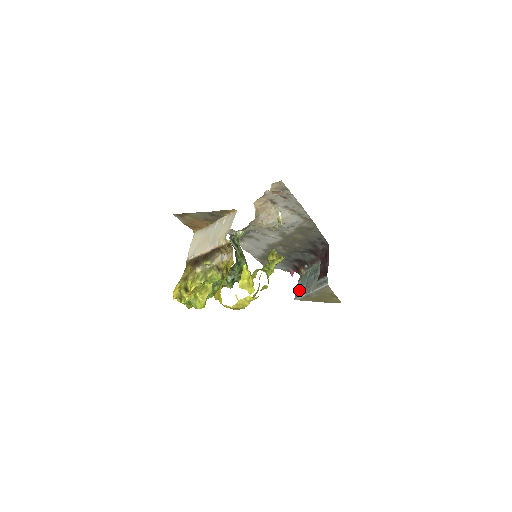
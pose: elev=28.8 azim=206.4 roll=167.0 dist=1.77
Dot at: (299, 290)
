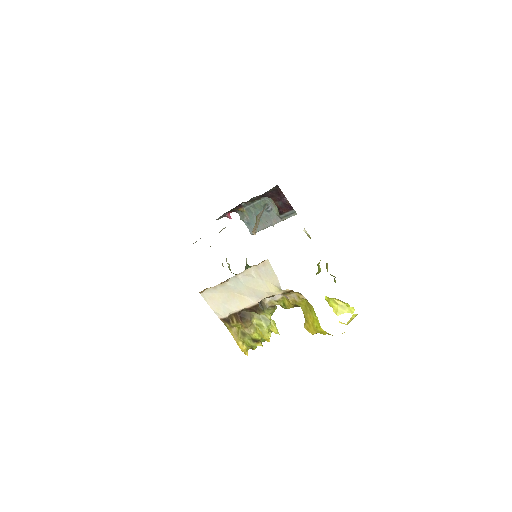
Dot at: (251, 226)
